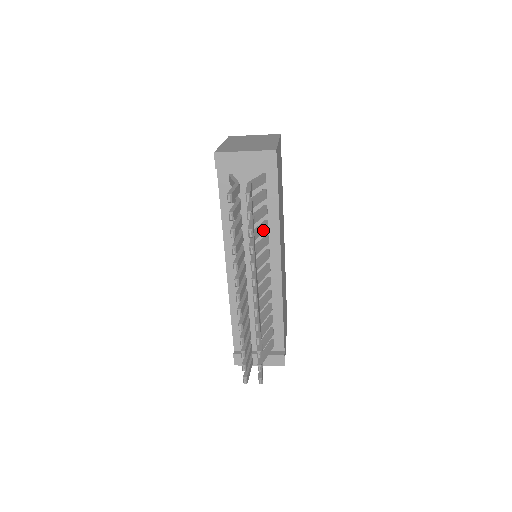
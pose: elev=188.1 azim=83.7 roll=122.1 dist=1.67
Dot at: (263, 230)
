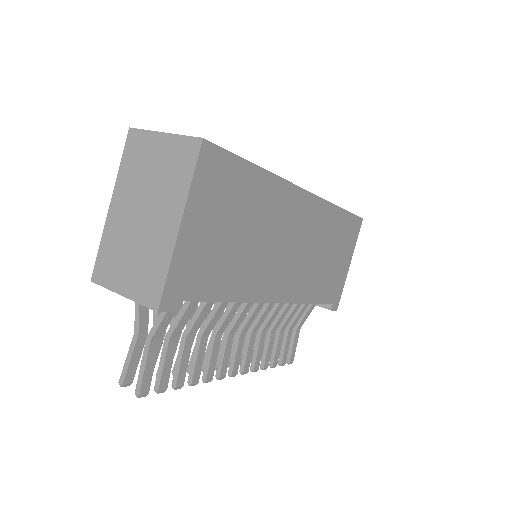
Dot at: (220, 313)
